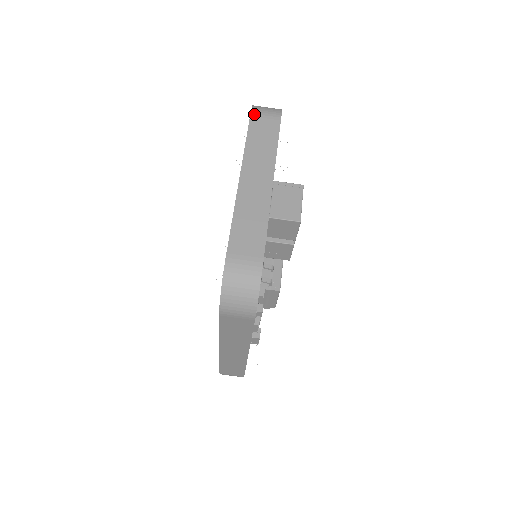
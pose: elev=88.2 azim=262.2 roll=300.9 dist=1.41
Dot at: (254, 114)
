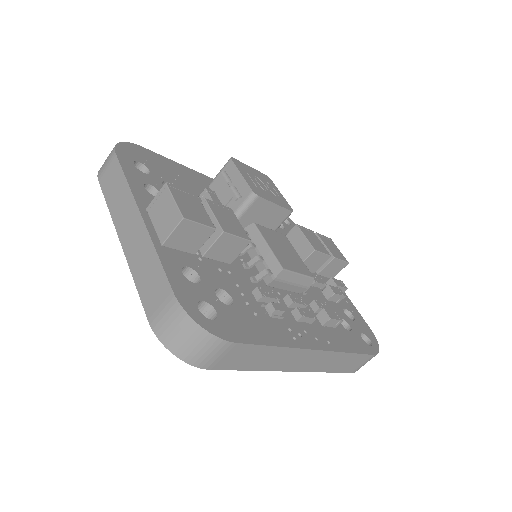
Dot at: (100, 176)
